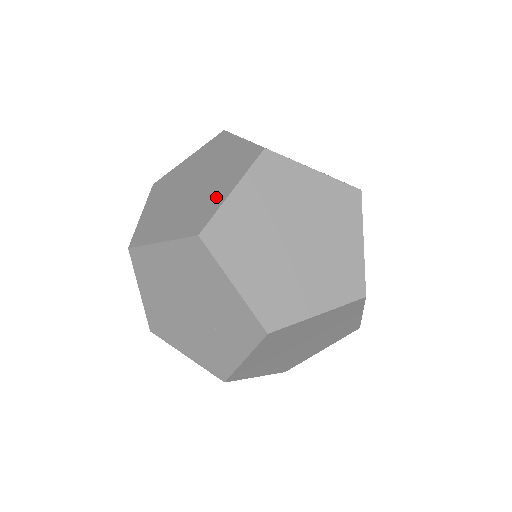
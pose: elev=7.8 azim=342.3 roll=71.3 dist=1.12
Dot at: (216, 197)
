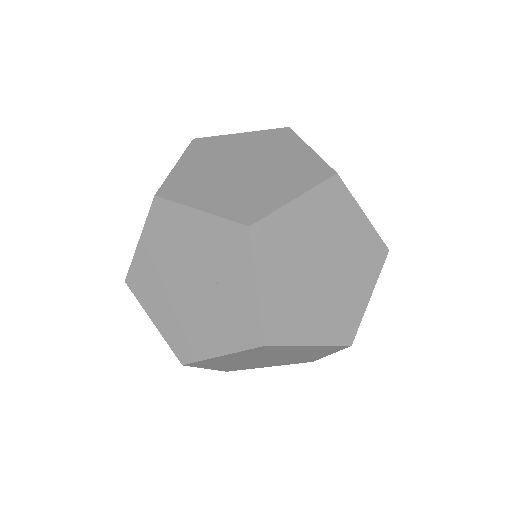
Dot at: occluded
